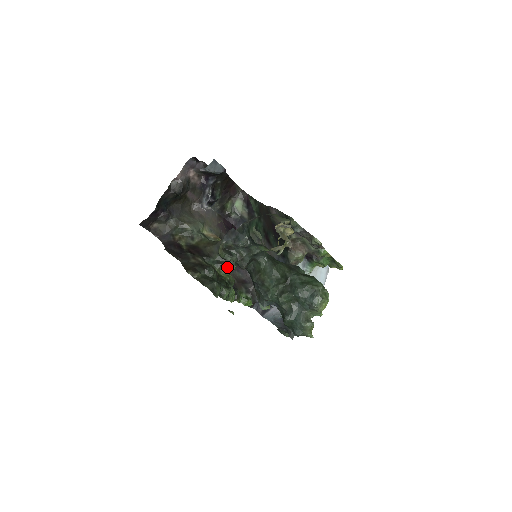
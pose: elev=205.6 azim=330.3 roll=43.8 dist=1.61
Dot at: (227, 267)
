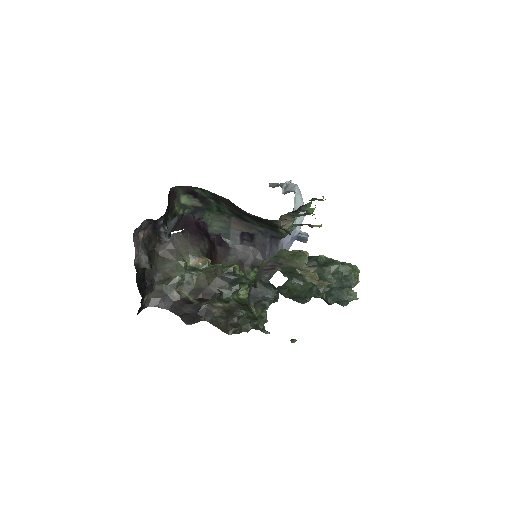
Dot at: (242, 287)
